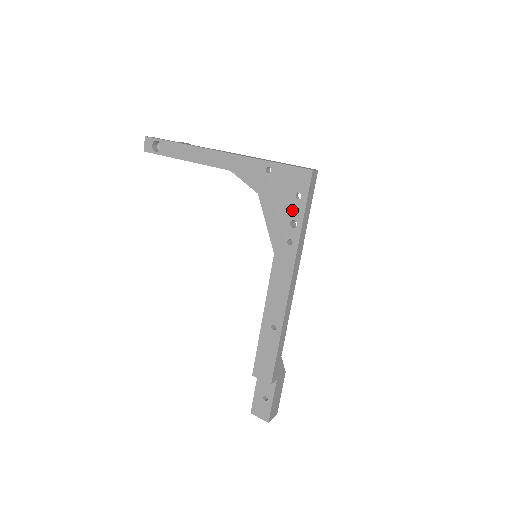
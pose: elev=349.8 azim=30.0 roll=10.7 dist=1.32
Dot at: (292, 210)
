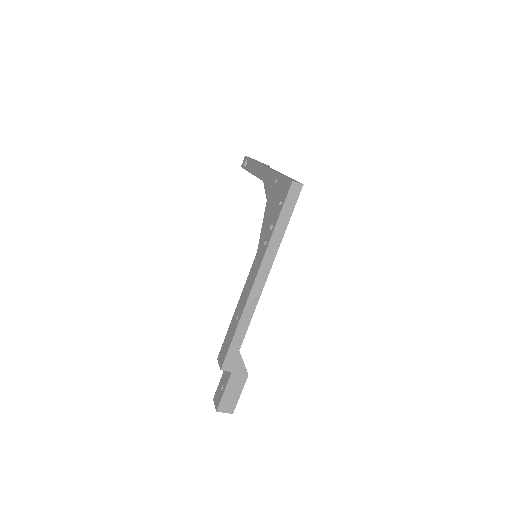
Dot at: (275, 215)
